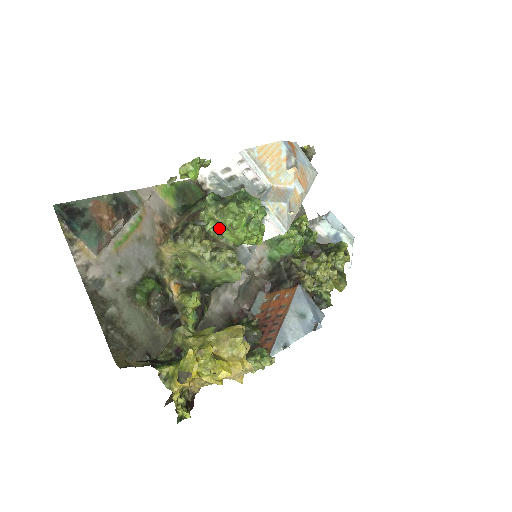
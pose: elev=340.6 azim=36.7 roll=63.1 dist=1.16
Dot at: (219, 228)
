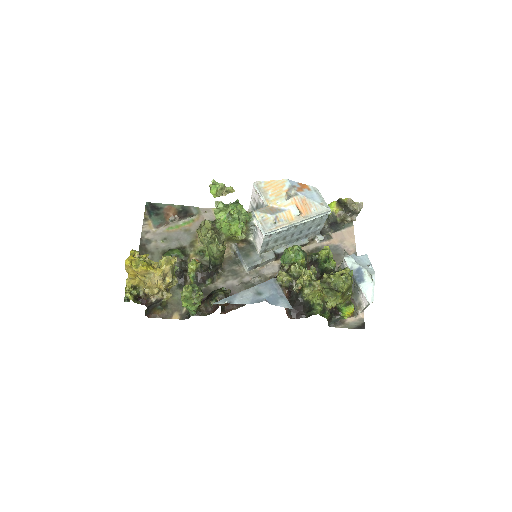
Dot at: occluded
